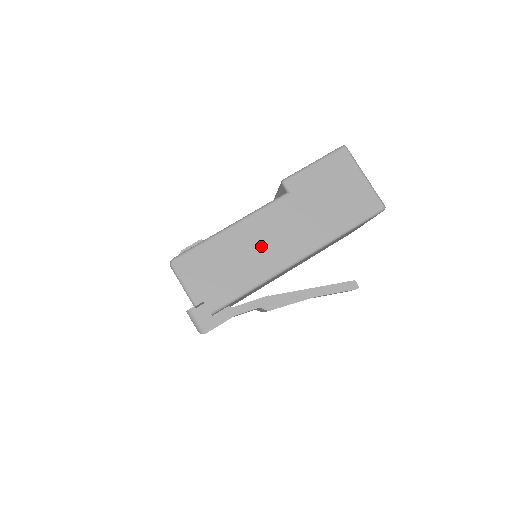
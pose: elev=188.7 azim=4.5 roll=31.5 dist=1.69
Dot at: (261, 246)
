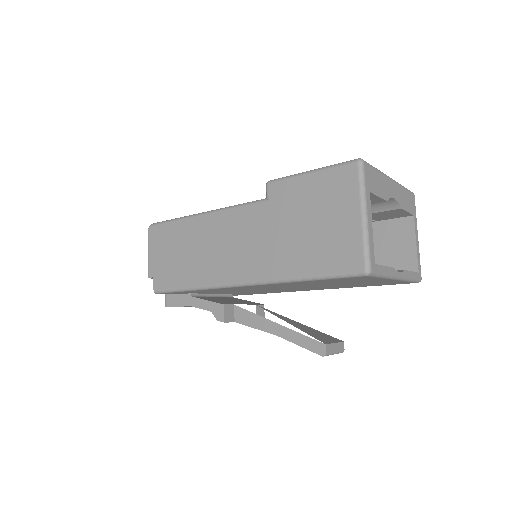
Dot at: (215, 249)
